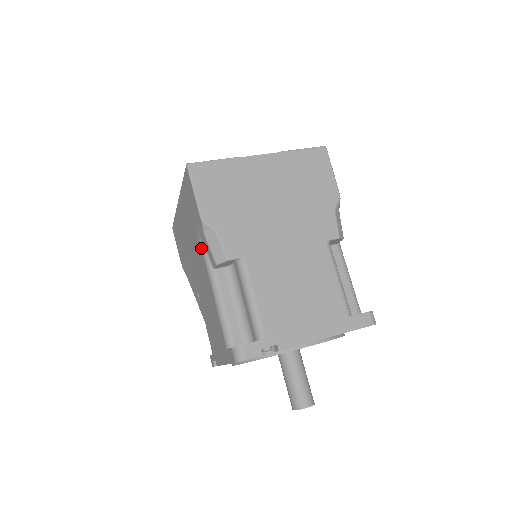
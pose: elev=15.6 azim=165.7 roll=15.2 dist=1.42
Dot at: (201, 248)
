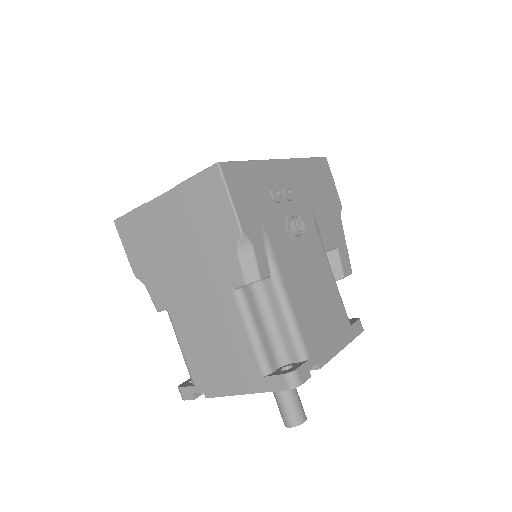
Dot at: occluded
